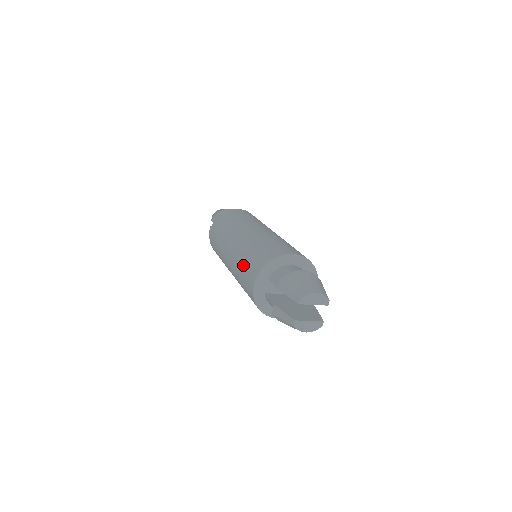
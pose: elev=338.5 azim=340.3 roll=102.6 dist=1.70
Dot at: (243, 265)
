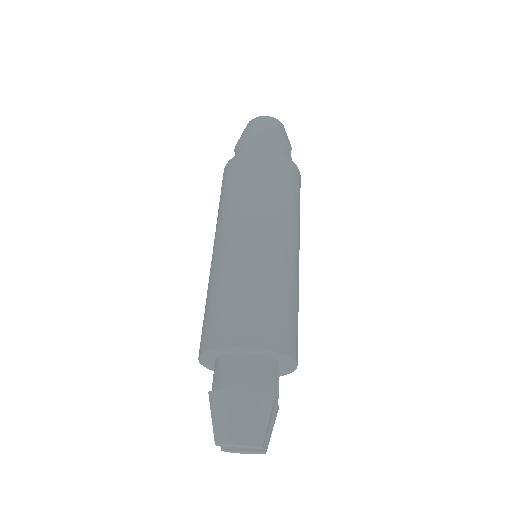
Dot at: occluded
